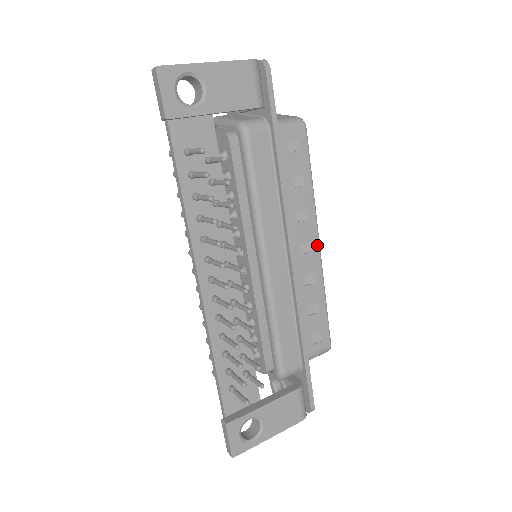
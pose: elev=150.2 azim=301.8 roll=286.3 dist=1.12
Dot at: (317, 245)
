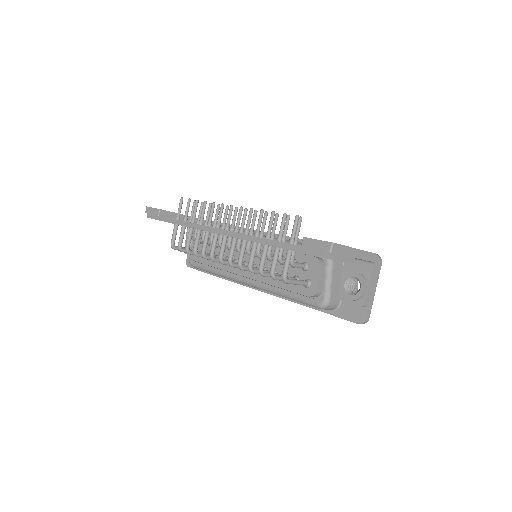
Dot at: occluded
